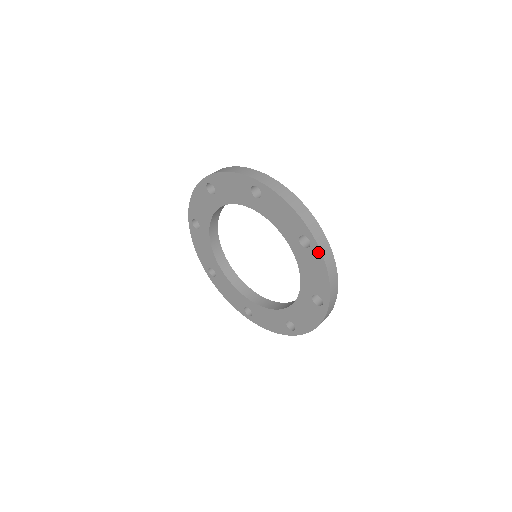
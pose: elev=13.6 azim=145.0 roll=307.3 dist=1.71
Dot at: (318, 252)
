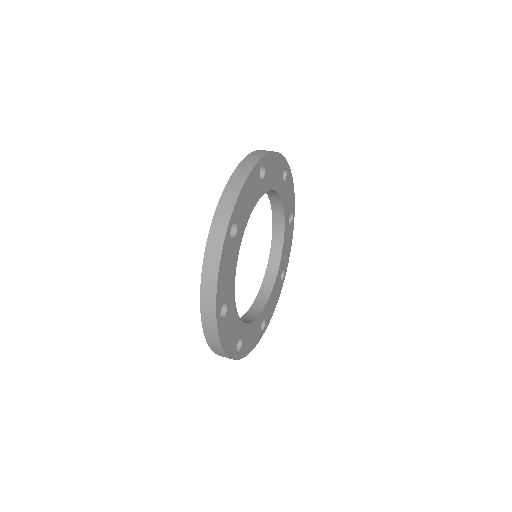
Dot at: occluded
